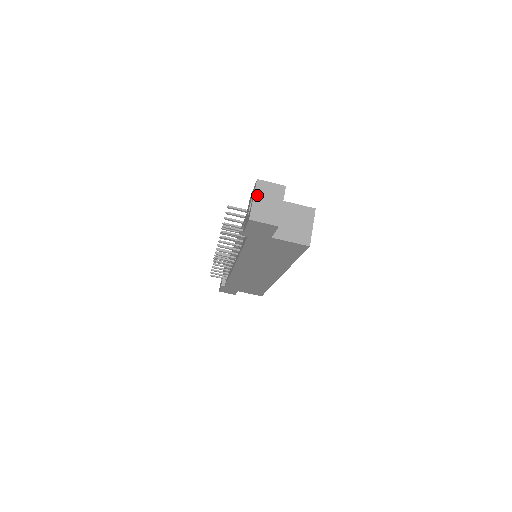
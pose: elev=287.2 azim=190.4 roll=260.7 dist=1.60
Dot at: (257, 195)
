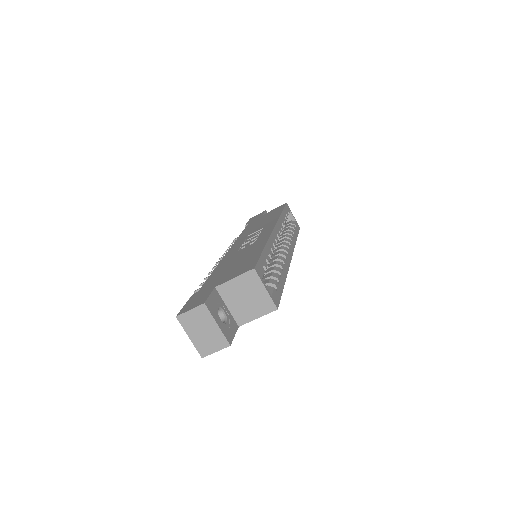
Dot at: (189, 332)
